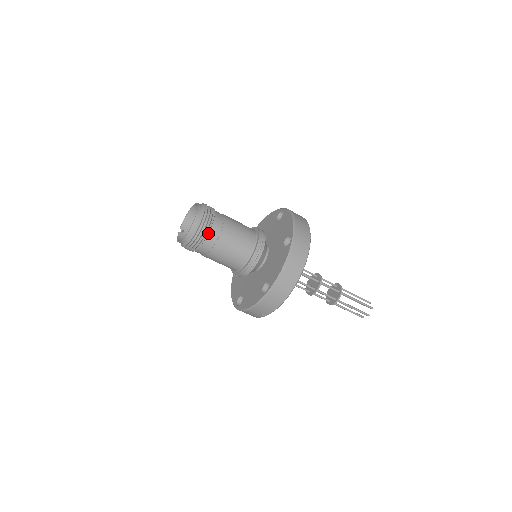
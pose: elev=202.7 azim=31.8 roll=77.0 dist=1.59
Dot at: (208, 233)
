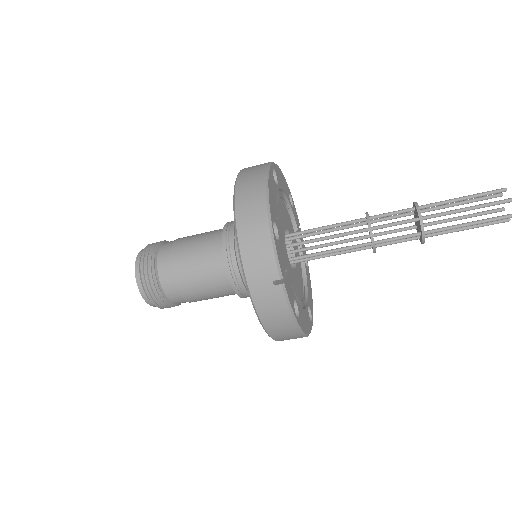
Dot at: (157, 254)
